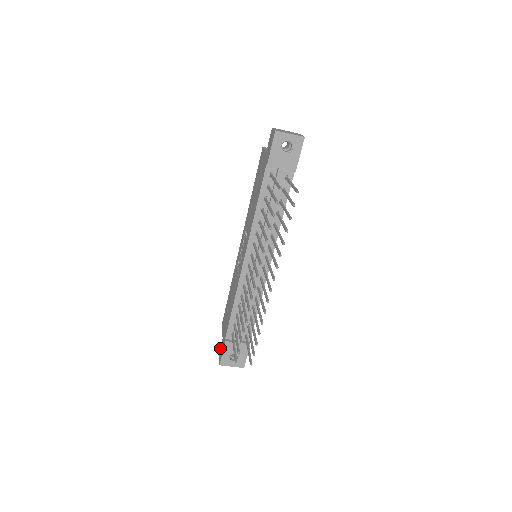
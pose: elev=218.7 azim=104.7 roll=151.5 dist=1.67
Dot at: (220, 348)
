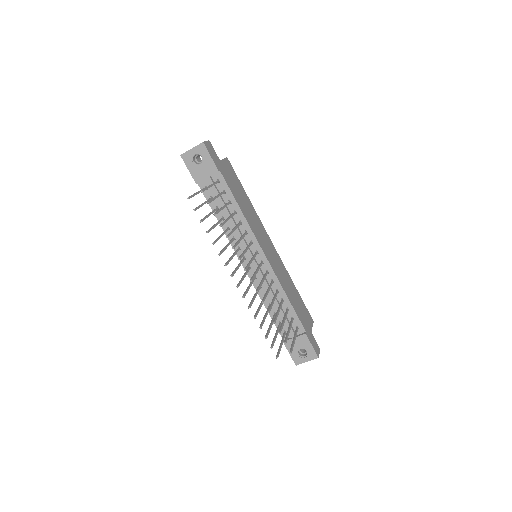
Dot at: occluded
